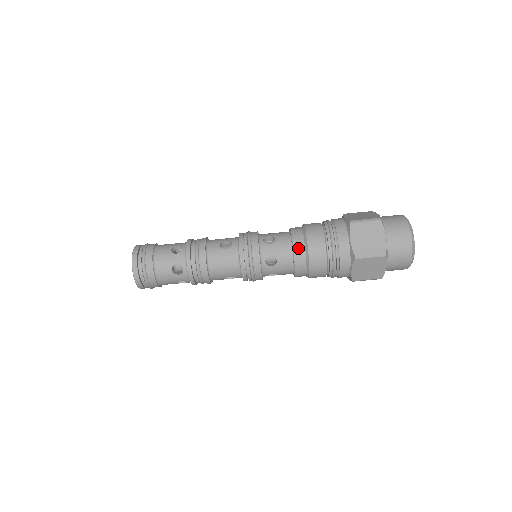
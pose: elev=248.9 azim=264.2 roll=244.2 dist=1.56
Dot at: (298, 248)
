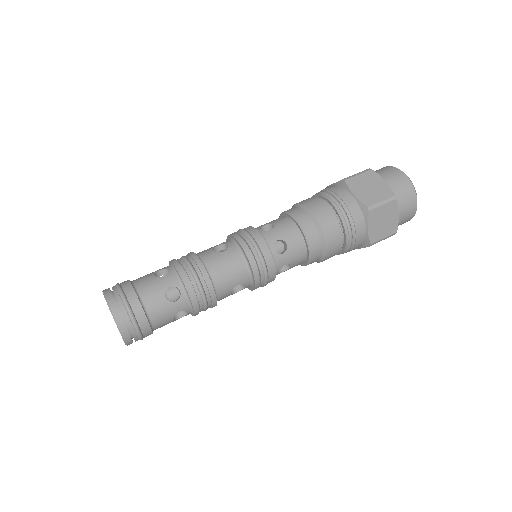
Dot at: (304, 222)
